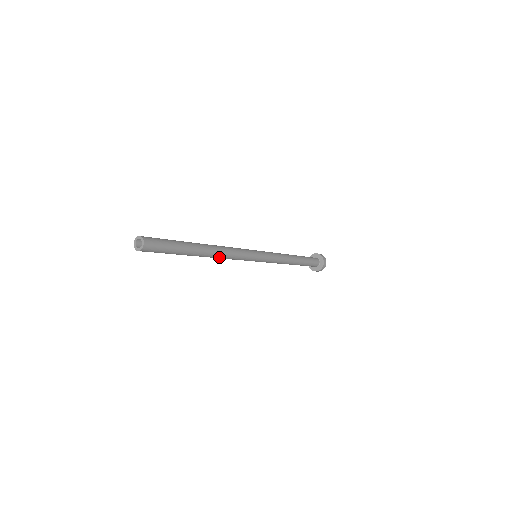
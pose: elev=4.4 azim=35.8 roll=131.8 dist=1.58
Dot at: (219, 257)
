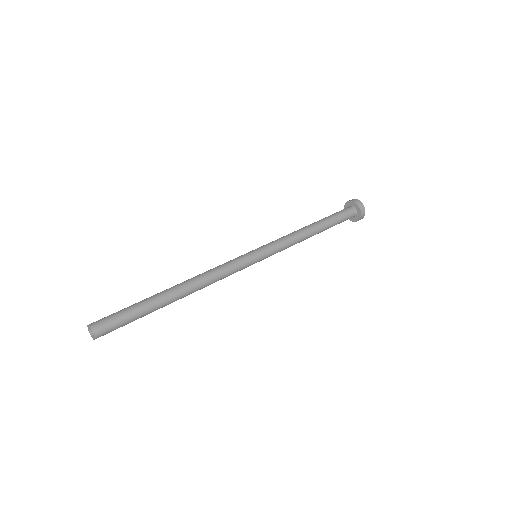
Dot at: (202, 288)
